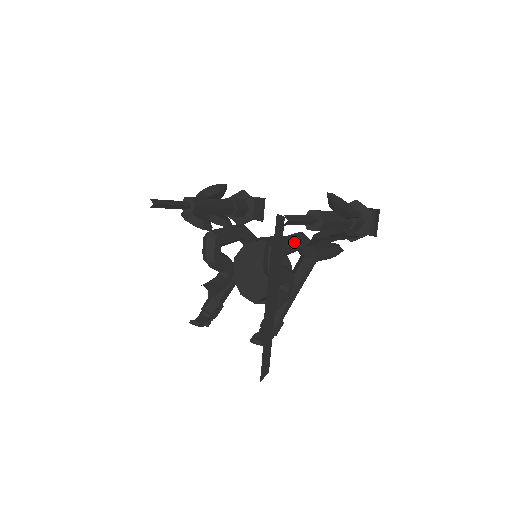
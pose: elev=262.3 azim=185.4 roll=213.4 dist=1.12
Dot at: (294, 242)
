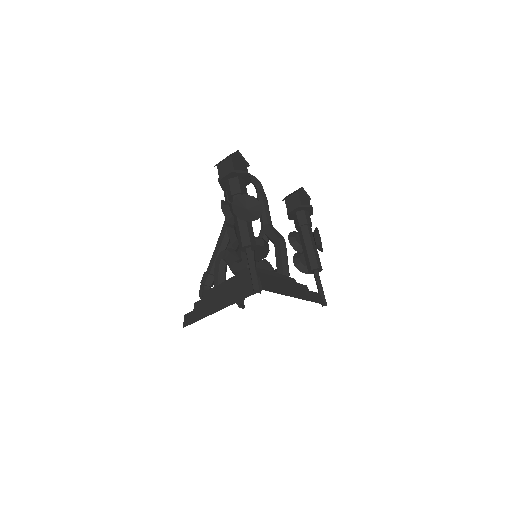
Dot at: occluded
